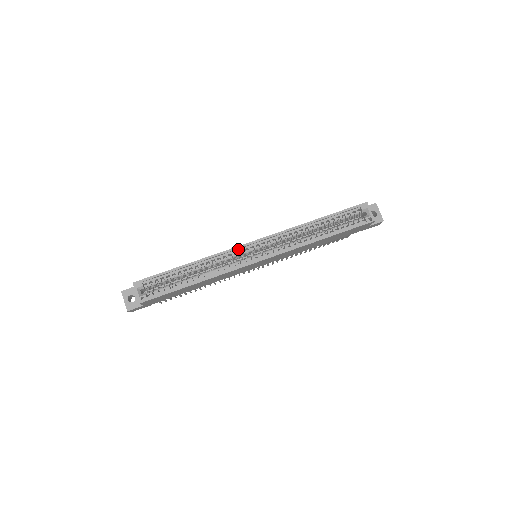
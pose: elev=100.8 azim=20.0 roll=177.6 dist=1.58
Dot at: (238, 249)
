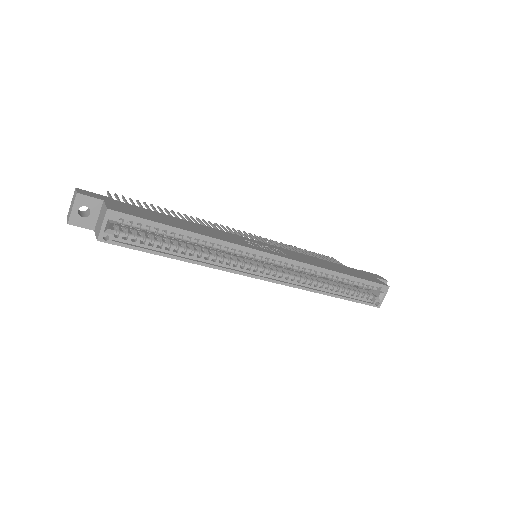
Dot at: (253, 251)
